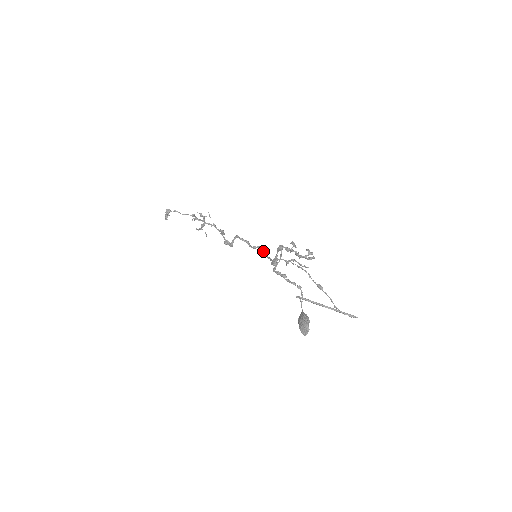
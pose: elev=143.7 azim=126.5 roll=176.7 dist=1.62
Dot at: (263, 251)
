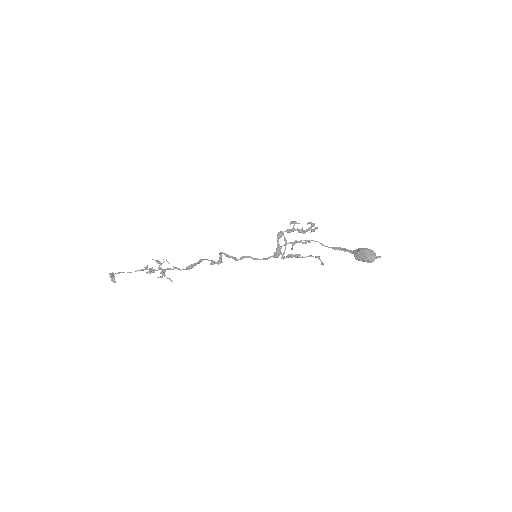
Dot at: occluded
